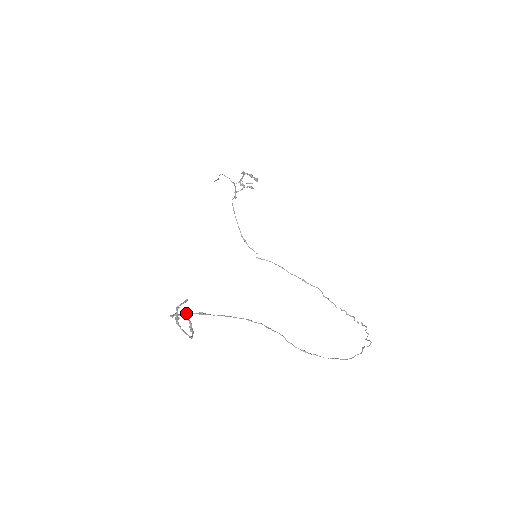
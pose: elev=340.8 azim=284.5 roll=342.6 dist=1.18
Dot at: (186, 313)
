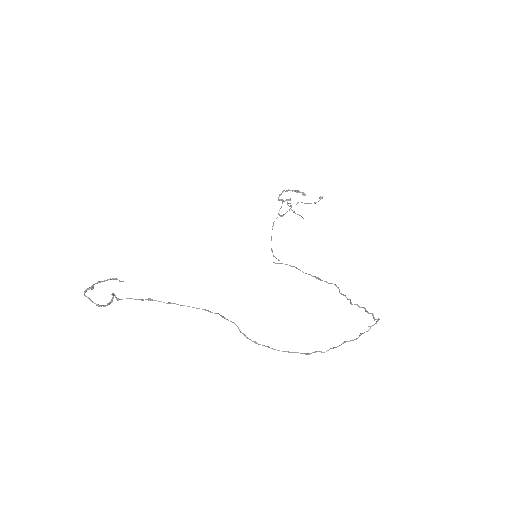
Dot at: (136, 299)
